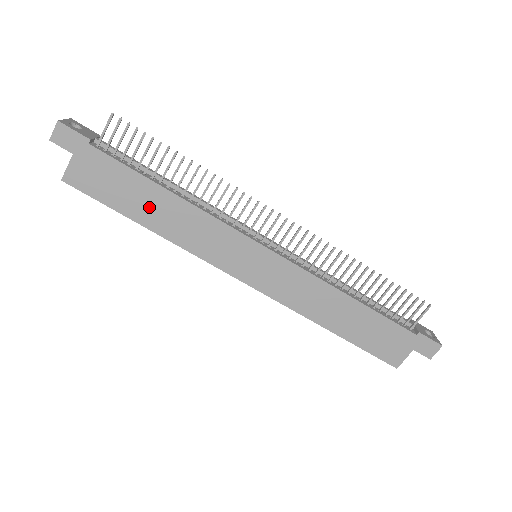
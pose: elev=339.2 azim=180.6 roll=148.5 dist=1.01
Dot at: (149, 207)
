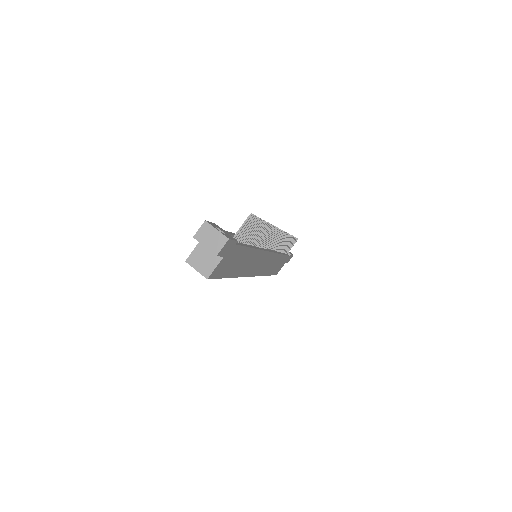
Dot at: (240, 264)
